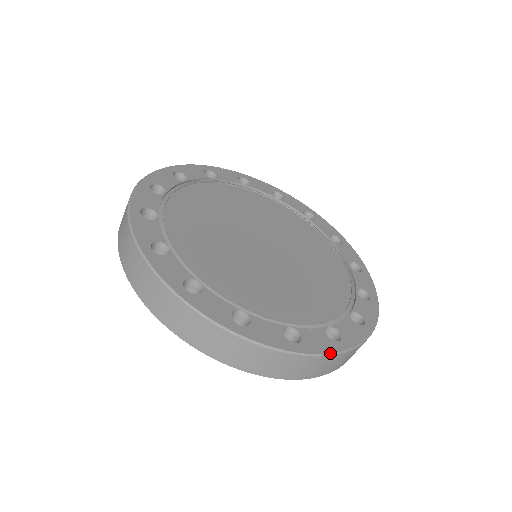
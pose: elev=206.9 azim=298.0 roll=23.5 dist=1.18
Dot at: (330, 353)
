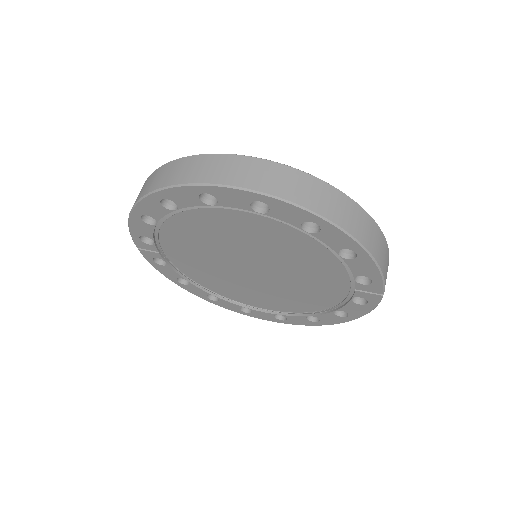
Dot at: occluded
